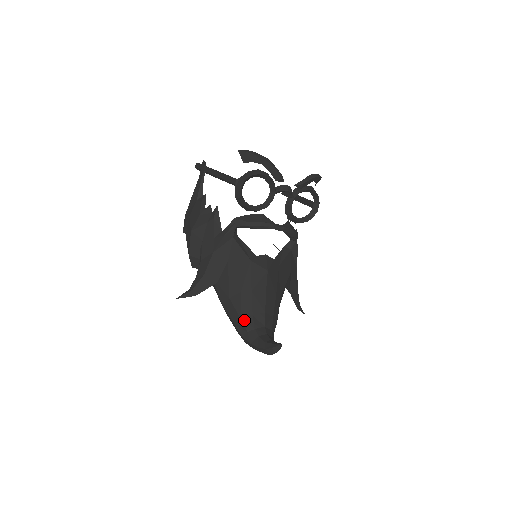
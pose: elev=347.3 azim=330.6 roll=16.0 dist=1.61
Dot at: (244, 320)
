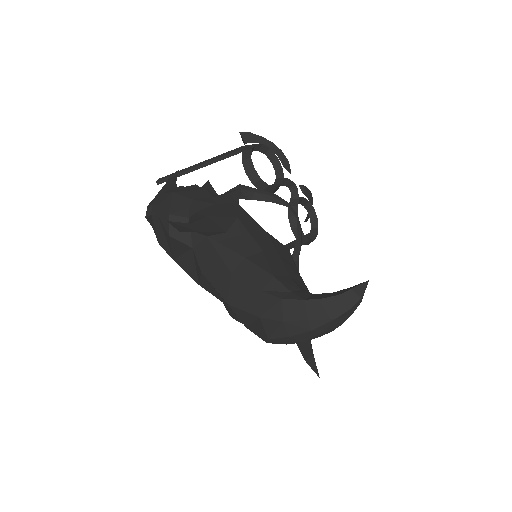
Dot at: (280, 278)
